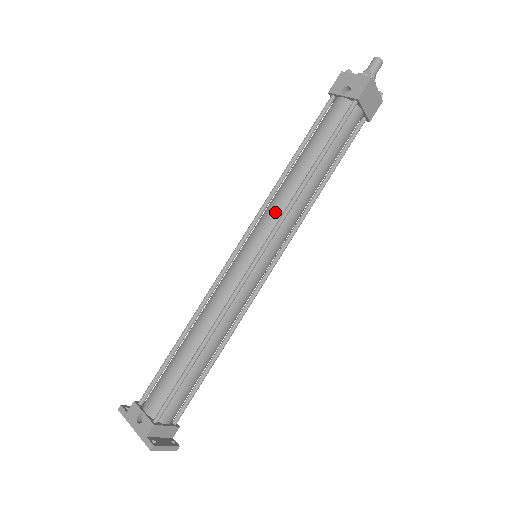
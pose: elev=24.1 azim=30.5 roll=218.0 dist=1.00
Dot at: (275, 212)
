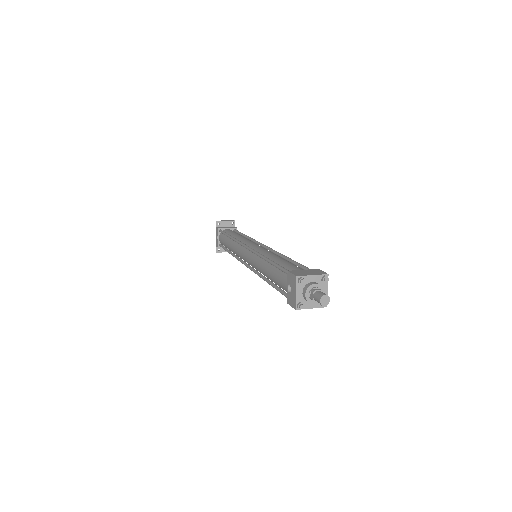
Dot at: (255, 265)
